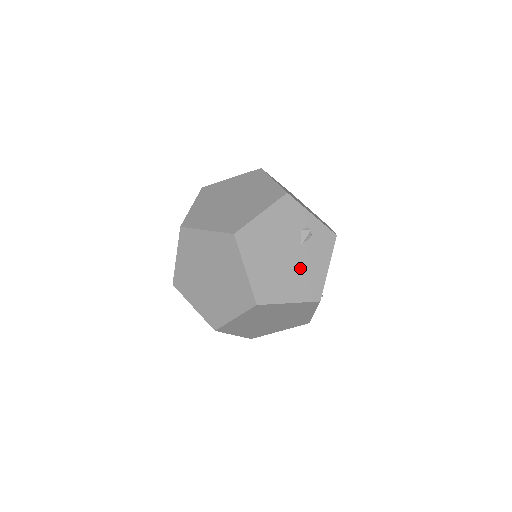
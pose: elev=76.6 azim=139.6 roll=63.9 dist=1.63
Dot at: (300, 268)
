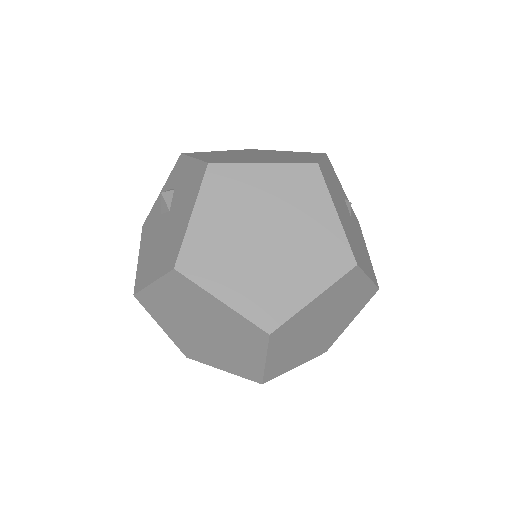
Dot at: (359, 241)
